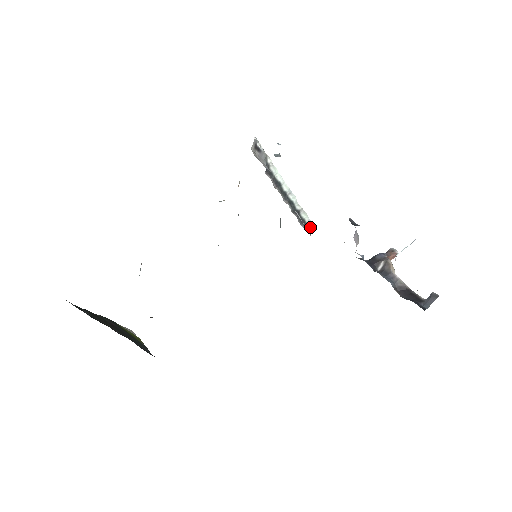
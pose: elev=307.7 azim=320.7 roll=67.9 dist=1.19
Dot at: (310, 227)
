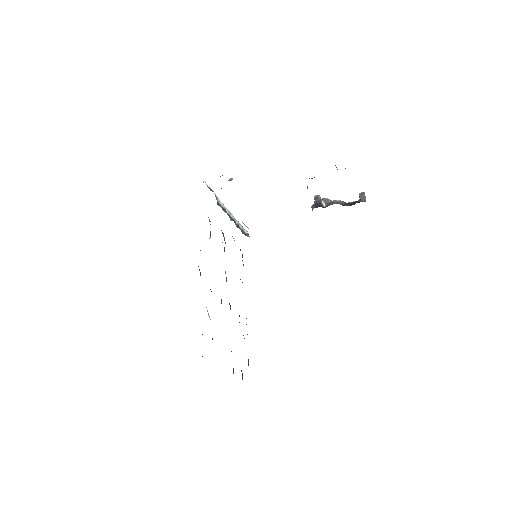
Dot at: (247, 234)
